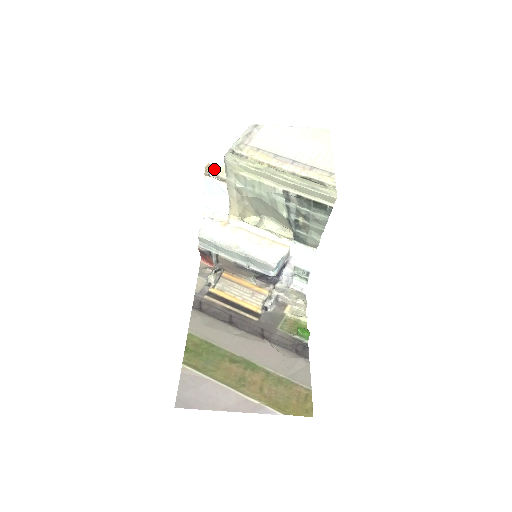
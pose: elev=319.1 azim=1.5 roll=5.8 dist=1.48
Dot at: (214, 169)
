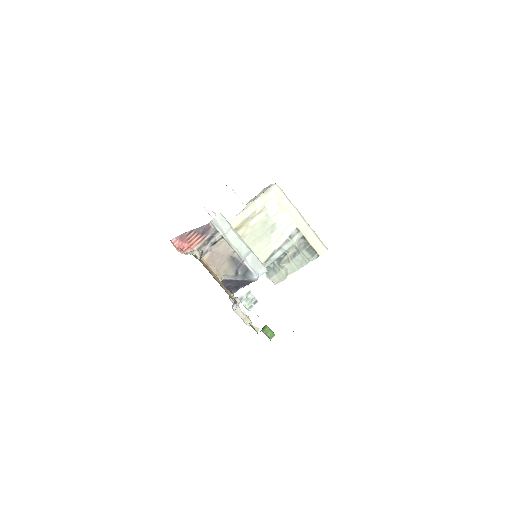
Dot at: occluded
